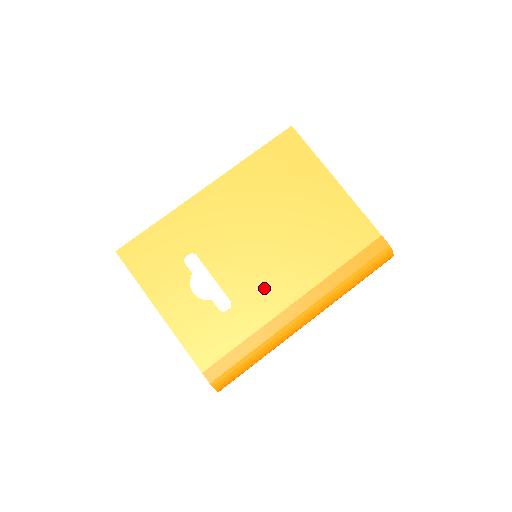
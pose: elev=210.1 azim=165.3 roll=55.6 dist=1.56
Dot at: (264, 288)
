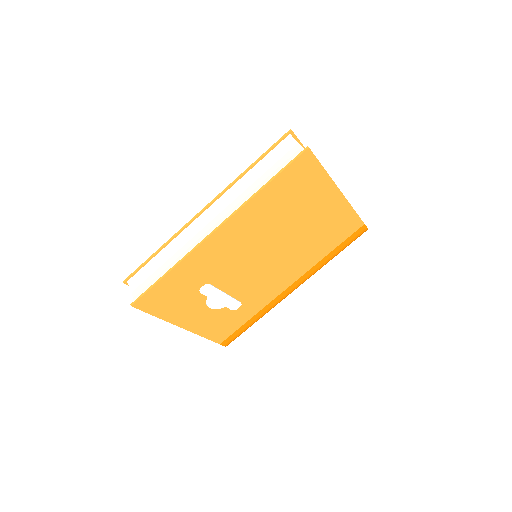
Dot at: (267, 286)
